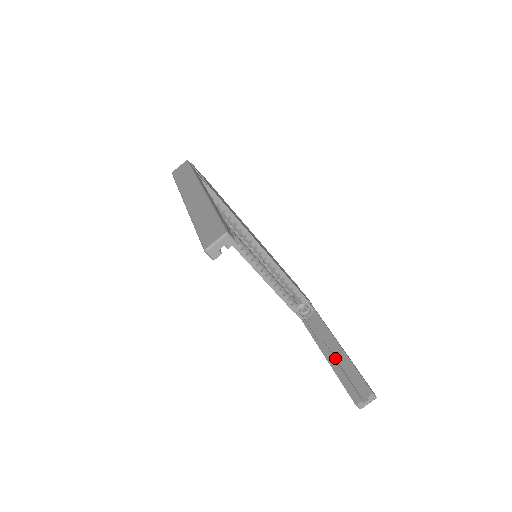
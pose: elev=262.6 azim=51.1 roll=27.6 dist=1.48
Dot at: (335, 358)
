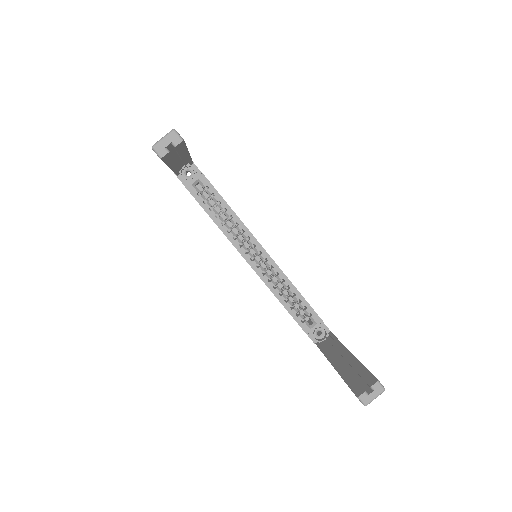
Dot at: (344, 365)
